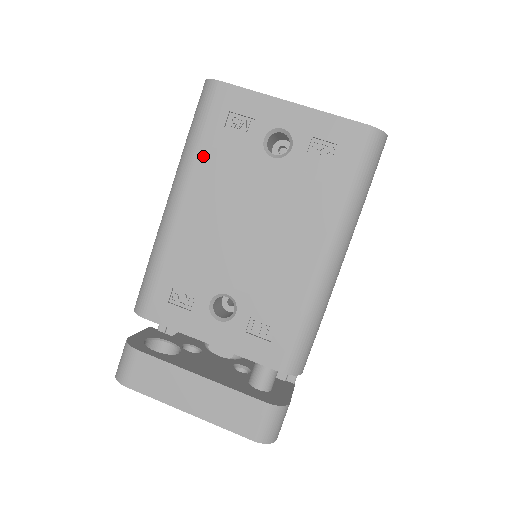
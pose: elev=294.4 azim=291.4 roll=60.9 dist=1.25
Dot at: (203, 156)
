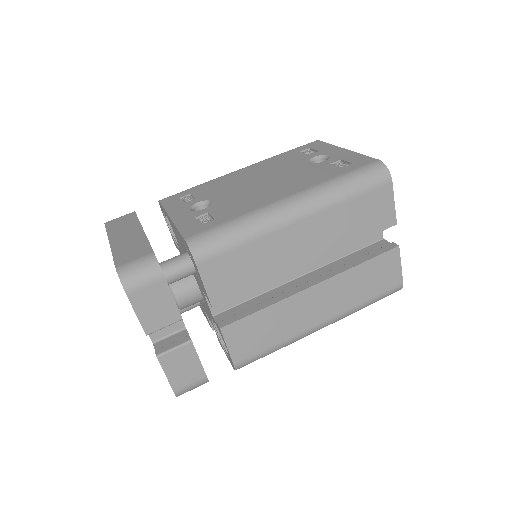
Dot at: (276, 158)
